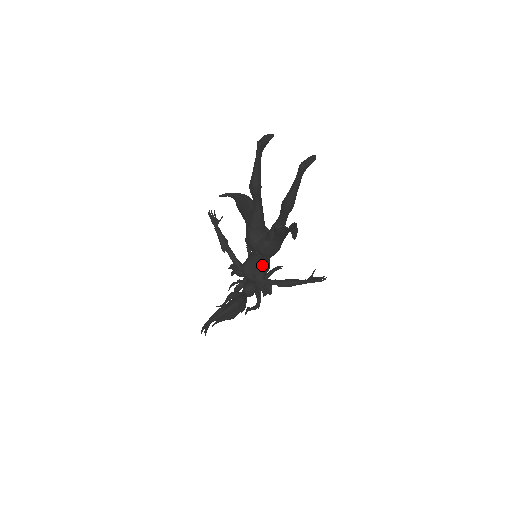
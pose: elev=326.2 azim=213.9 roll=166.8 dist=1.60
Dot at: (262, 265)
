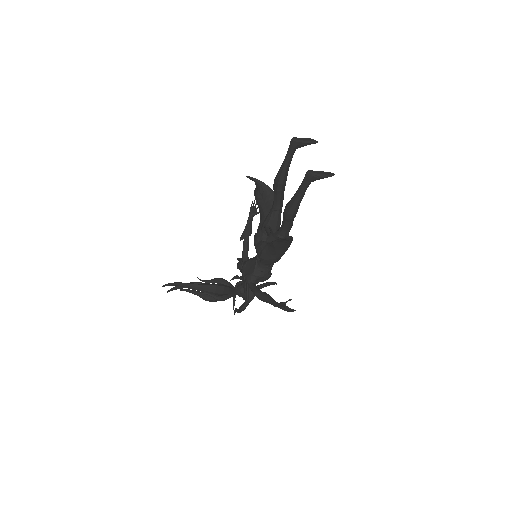
Dot at: (258, 269)
